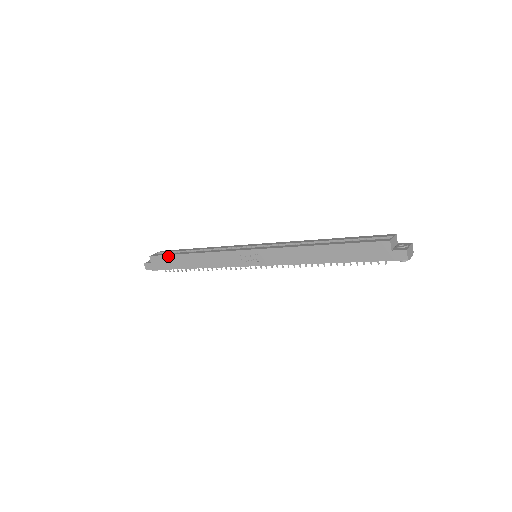
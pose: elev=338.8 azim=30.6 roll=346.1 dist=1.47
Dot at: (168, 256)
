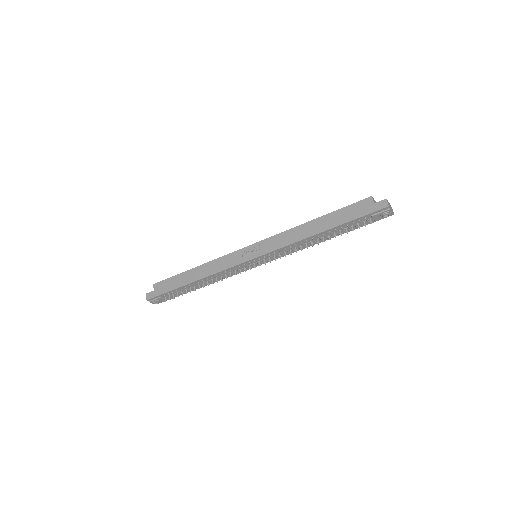
Dot at: (172, 278)
